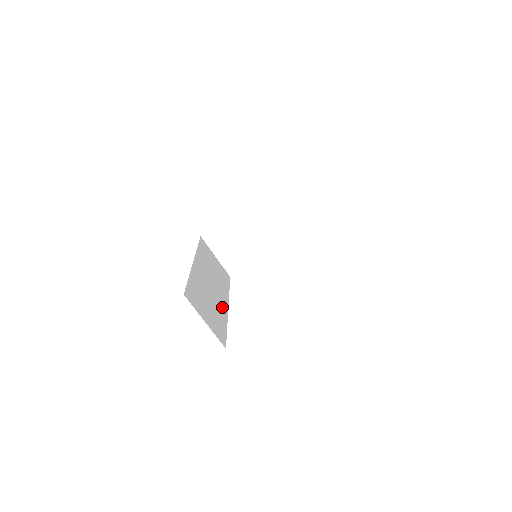
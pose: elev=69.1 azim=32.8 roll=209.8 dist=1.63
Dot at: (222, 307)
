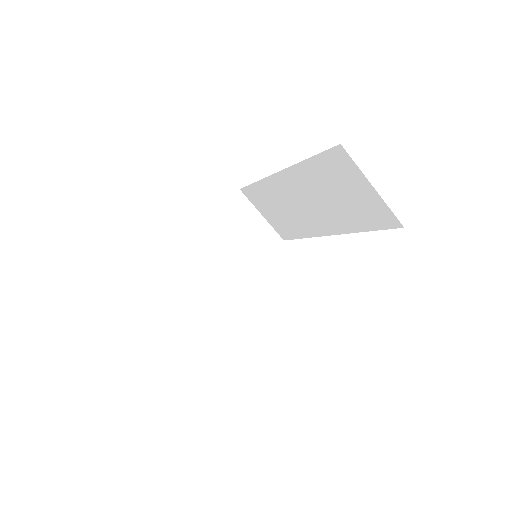
Dot at: occluded
